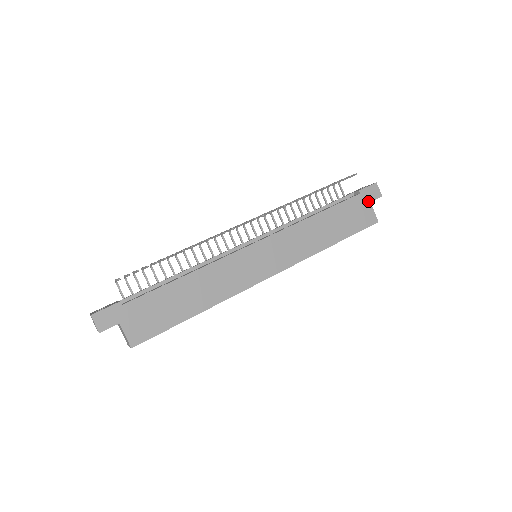
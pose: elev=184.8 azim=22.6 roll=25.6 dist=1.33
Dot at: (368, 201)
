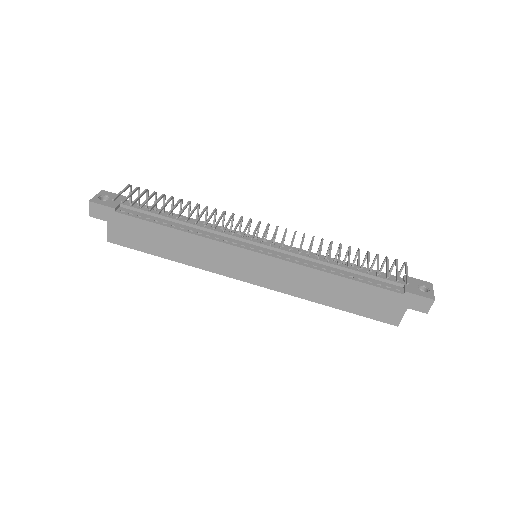
Dot at: (406, 306)
